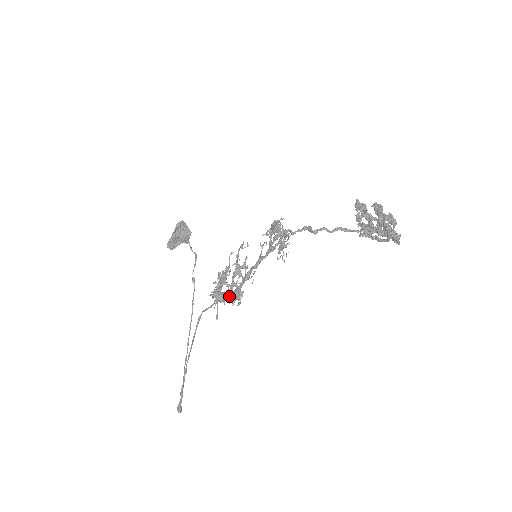
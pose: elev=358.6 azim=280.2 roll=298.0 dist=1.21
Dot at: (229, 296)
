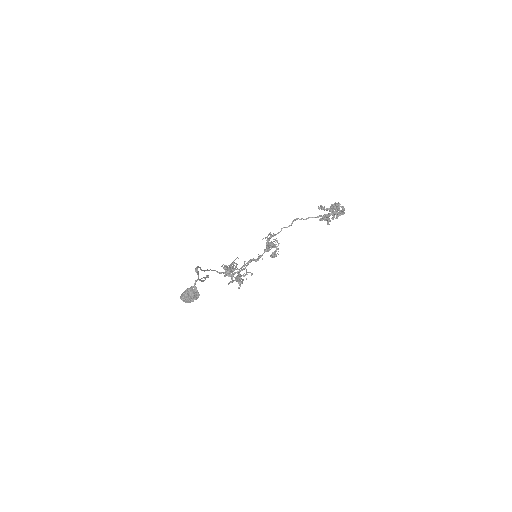
Dot at: (234, 274)
